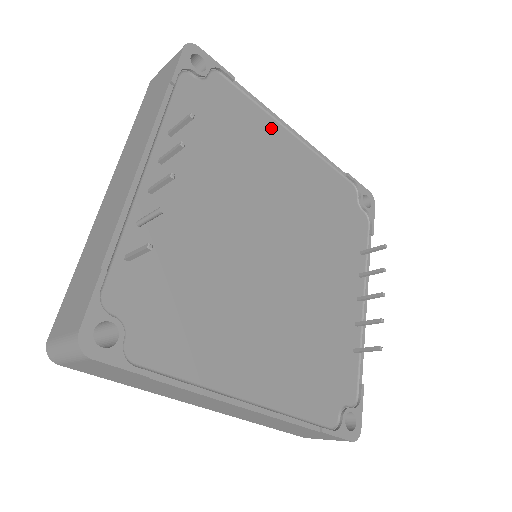
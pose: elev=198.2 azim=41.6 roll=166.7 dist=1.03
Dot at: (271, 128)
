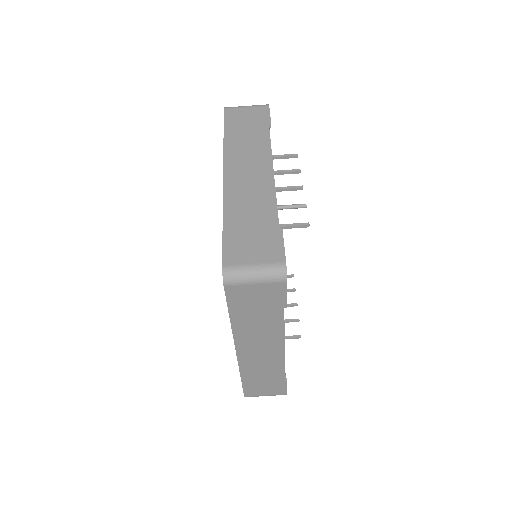
Dot at: occluded
